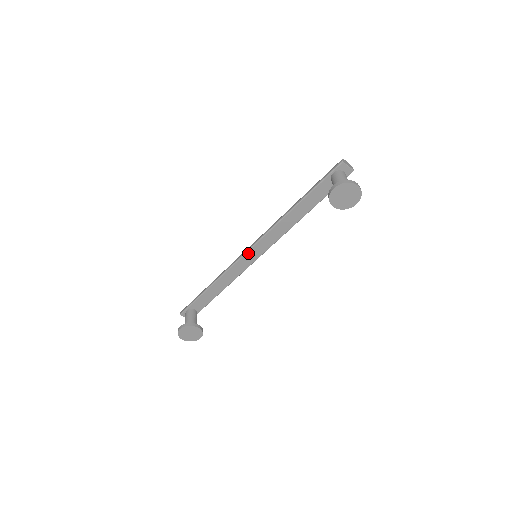
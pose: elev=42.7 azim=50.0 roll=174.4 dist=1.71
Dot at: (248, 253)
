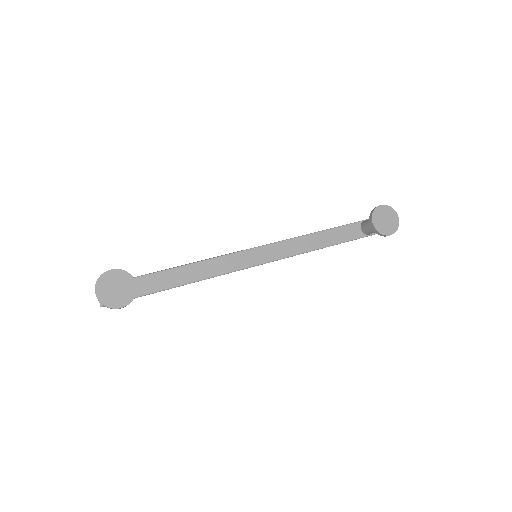
Dot at: (246, 252)
